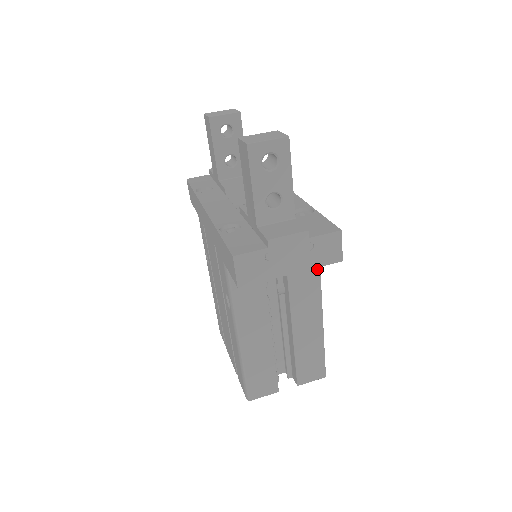
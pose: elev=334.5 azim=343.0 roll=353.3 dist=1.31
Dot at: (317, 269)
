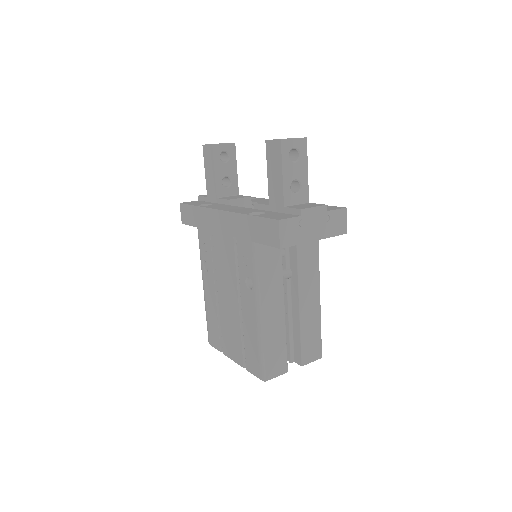
Dot at: (317, 253)
